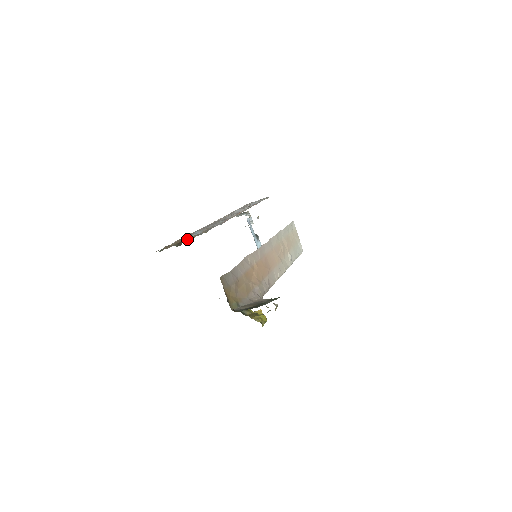
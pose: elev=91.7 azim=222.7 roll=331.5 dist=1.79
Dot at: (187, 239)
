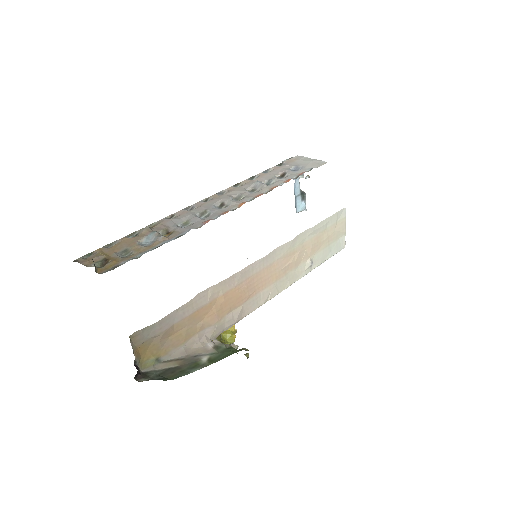
Dot at: (126, 250)
